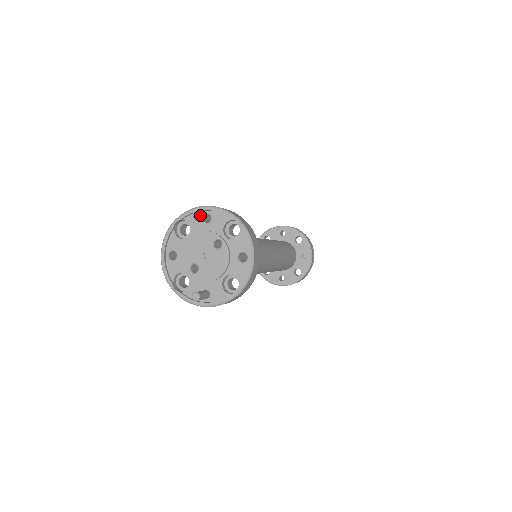
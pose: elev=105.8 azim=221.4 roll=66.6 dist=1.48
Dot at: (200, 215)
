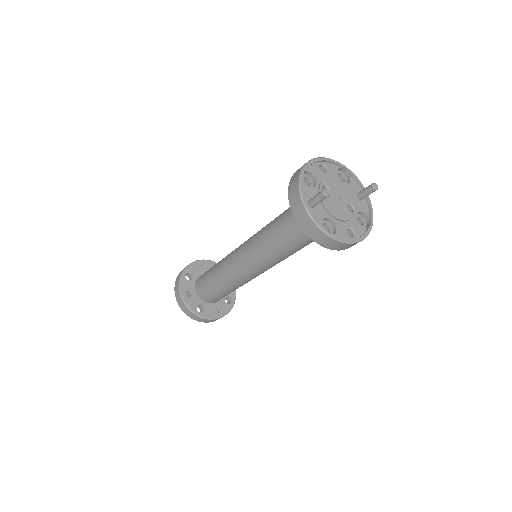
Dot at: occluded
